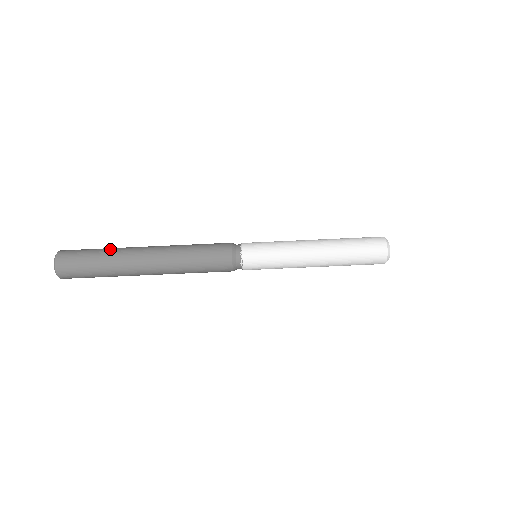
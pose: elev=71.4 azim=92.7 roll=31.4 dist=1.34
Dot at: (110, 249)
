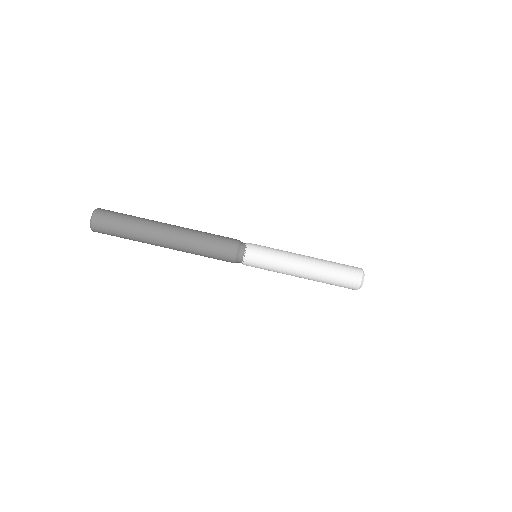
Dot at: occluded
